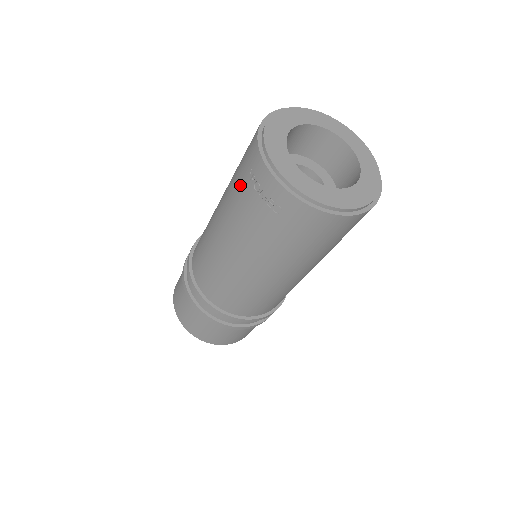
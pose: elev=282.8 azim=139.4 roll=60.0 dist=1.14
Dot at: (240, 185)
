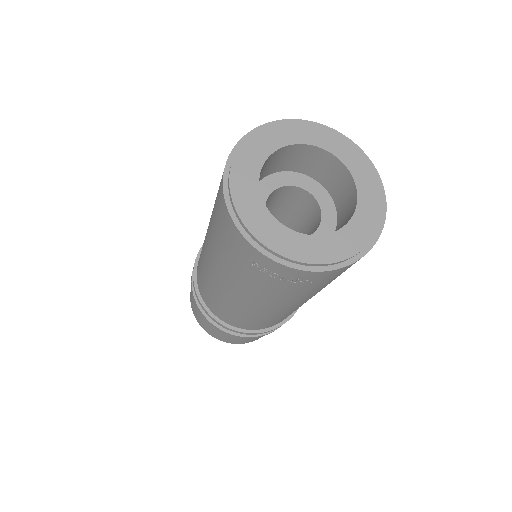
Dot at: (245, 272)
